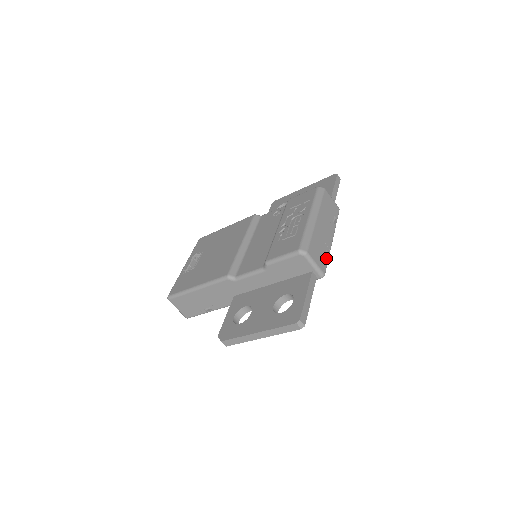
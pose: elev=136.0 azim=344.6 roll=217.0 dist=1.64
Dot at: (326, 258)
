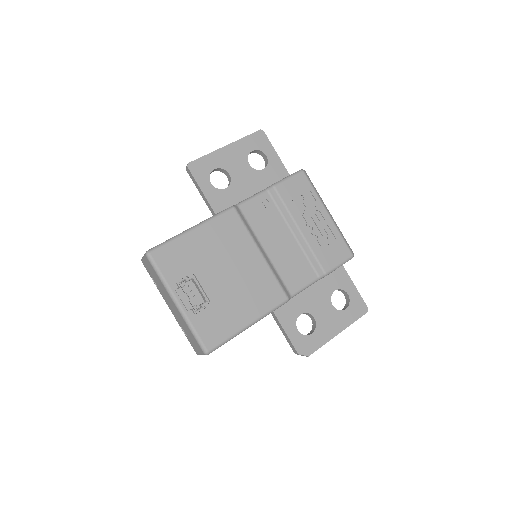
Dot at: occluded
